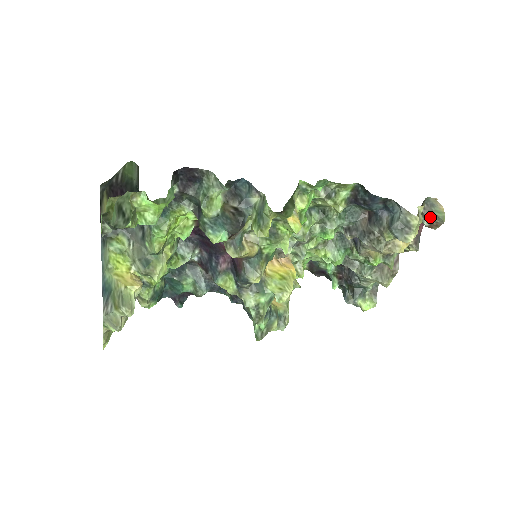
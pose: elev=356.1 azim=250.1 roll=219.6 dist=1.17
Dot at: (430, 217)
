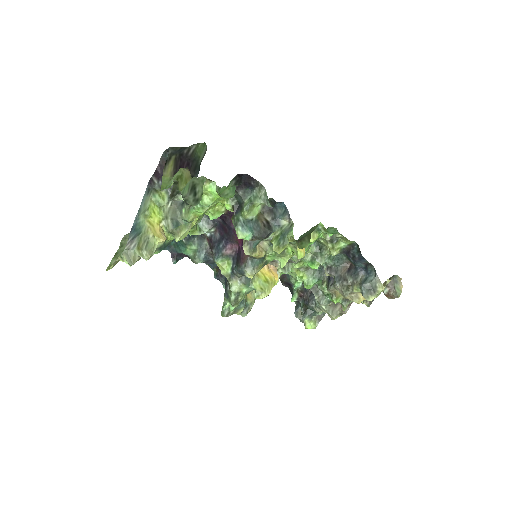
Dot at: (391, 289)
